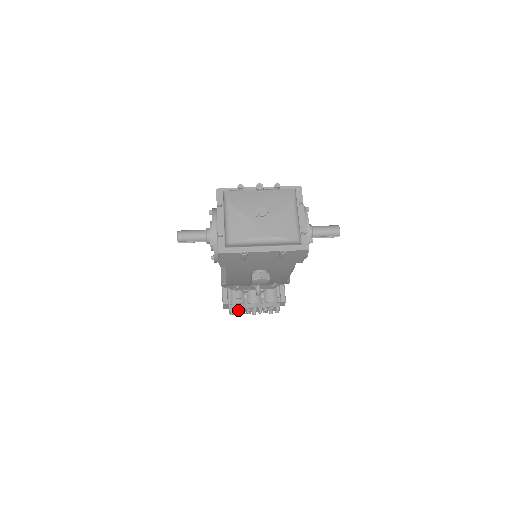
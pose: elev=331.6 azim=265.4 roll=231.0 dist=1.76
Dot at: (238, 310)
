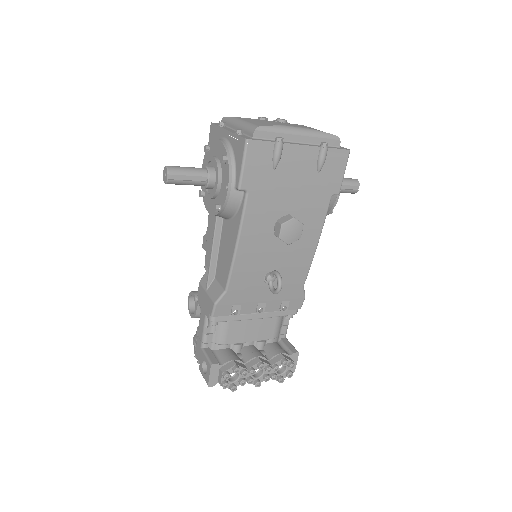
Dot at: (238, 367)
